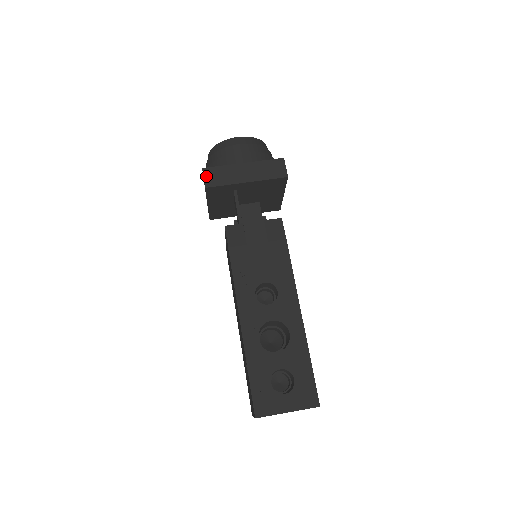
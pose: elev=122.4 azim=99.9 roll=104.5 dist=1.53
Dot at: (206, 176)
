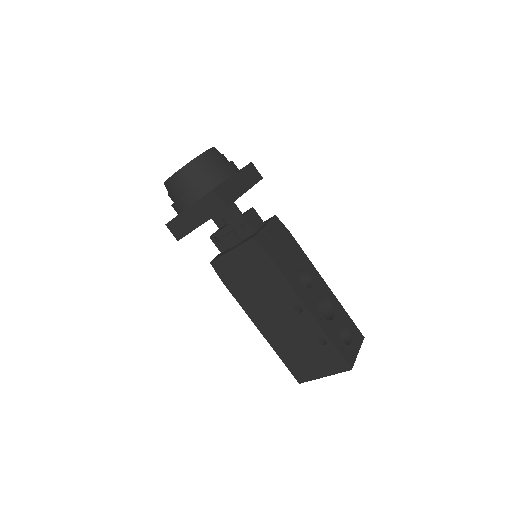
Dot at: (221, 196)
